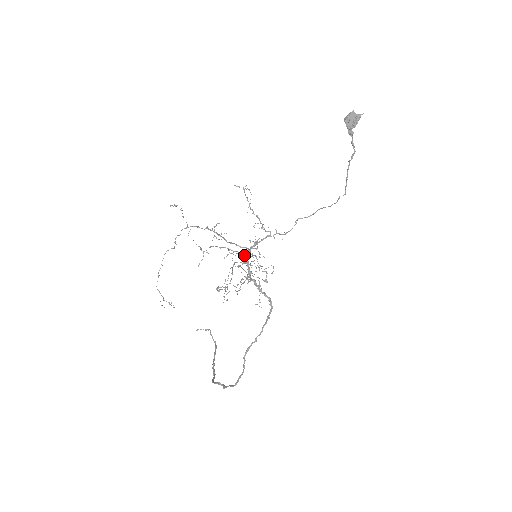
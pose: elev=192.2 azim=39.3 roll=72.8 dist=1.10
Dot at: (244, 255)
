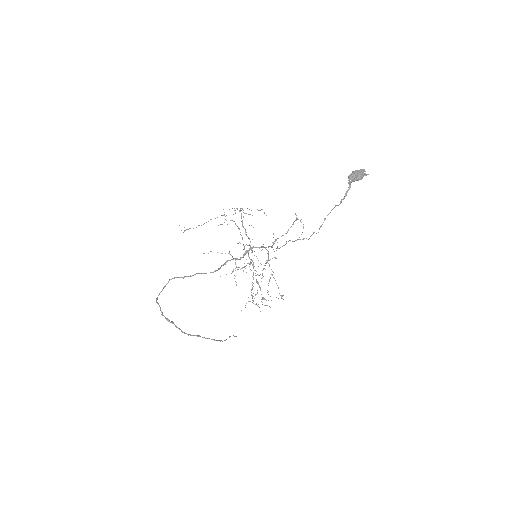
Dot at: occluded
